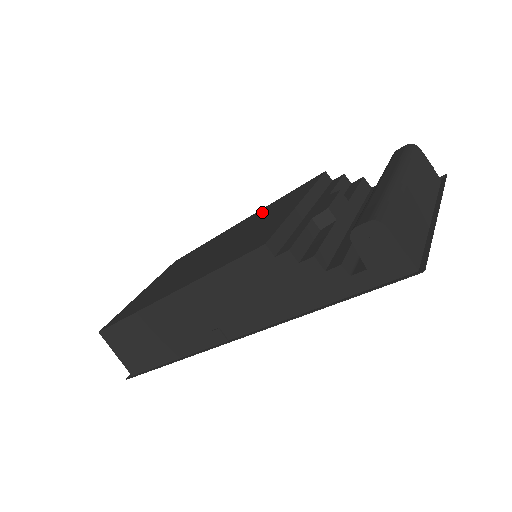
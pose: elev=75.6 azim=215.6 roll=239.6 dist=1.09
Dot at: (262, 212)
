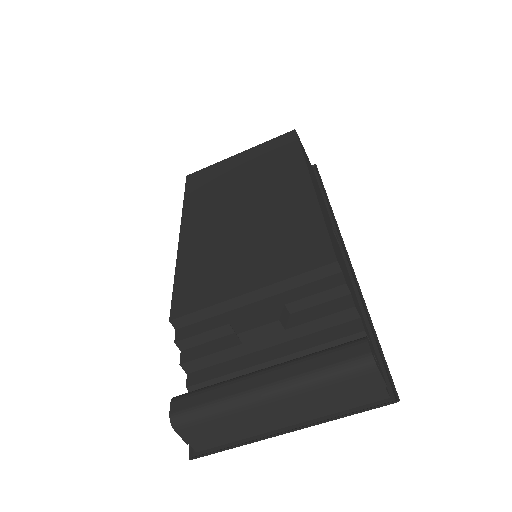
Dot at: (298, 216)
